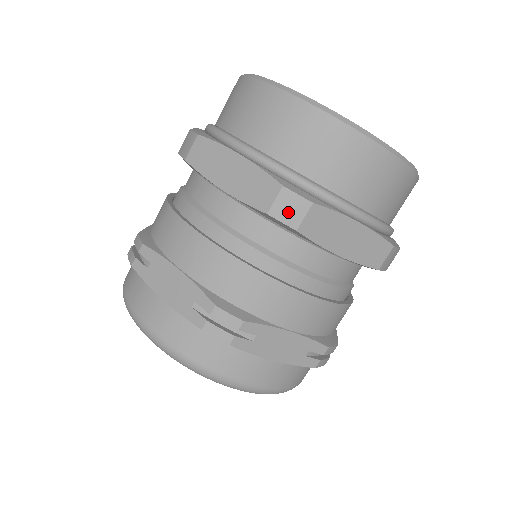
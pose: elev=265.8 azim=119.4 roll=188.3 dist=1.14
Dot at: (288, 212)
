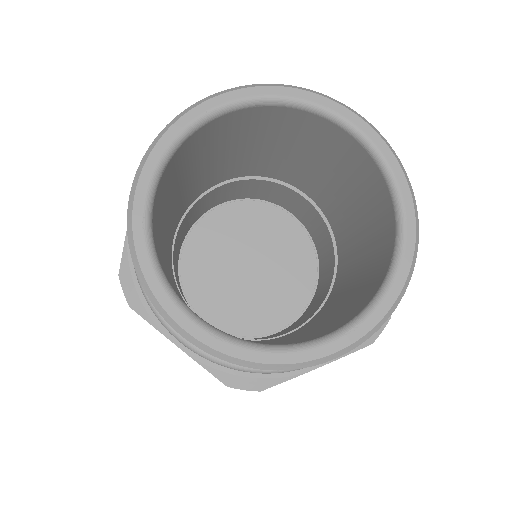
Dot at: occluded
